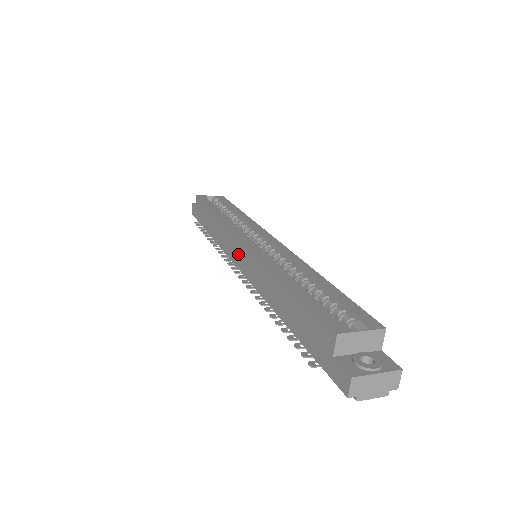
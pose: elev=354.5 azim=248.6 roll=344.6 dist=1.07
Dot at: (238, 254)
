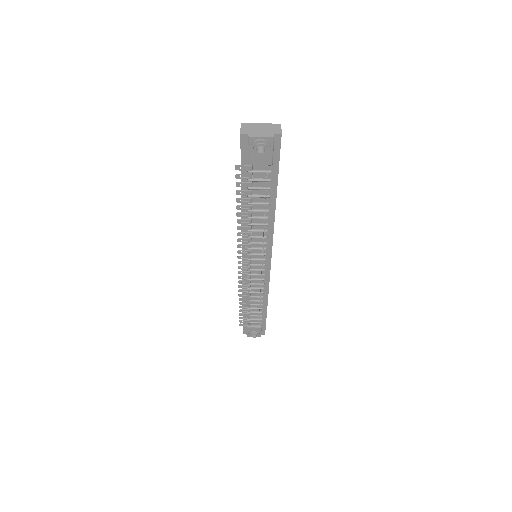
Dot at: occluded
